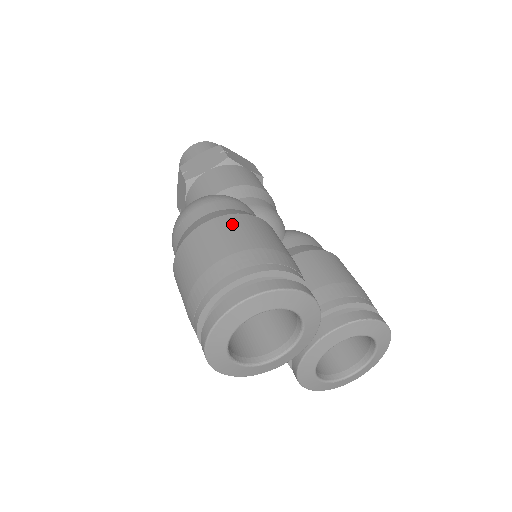
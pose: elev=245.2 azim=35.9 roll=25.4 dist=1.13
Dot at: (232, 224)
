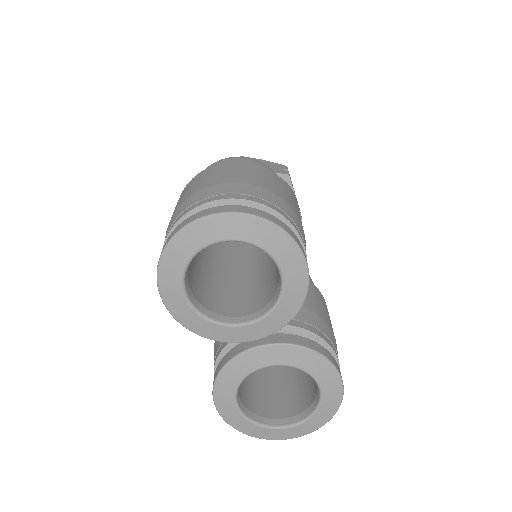
Dot at: (275, 179)
